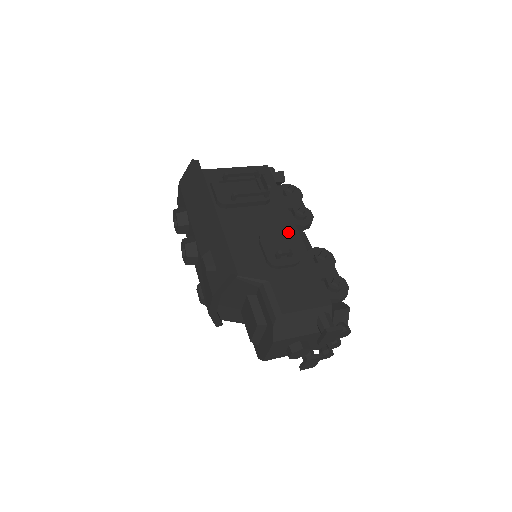
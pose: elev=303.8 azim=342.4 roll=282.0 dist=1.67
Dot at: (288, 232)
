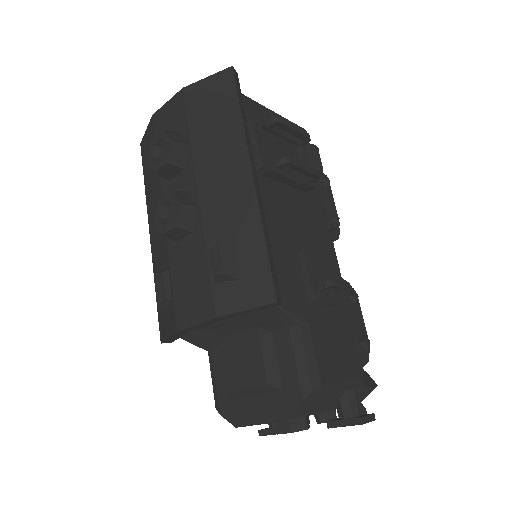
Dot at: occluded
